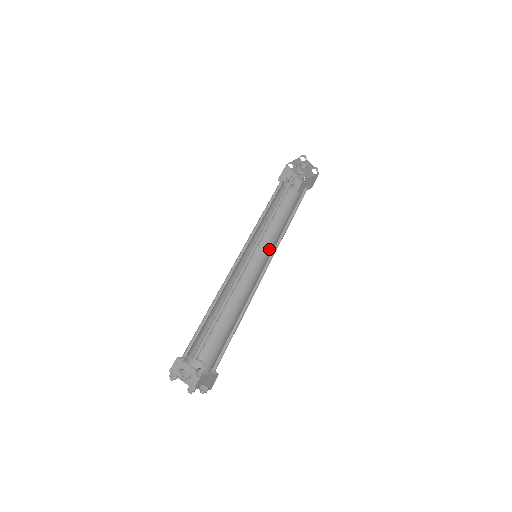
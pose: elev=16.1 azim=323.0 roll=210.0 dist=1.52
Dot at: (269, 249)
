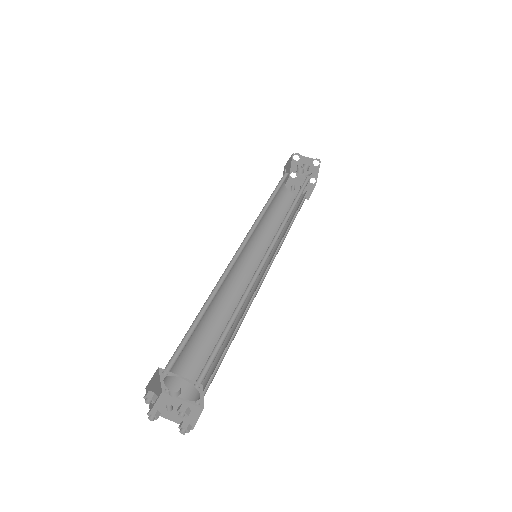
Dot at: occluded
